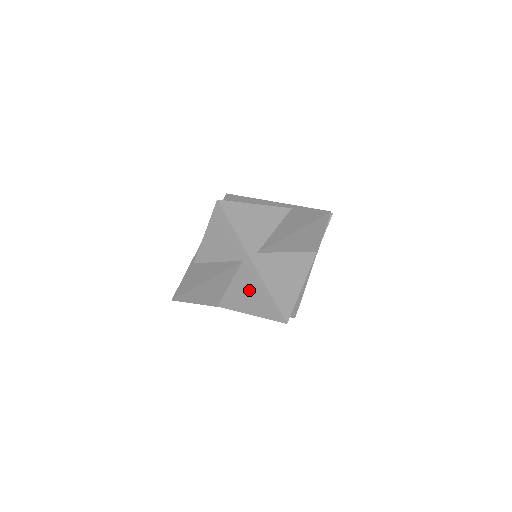
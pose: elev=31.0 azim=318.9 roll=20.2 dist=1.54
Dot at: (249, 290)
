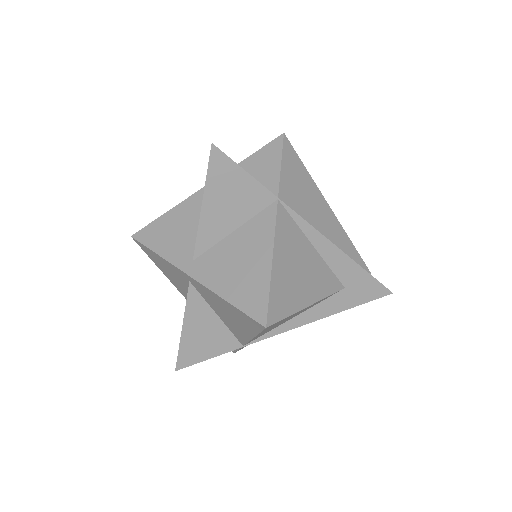
Dot at: (223, 310)
